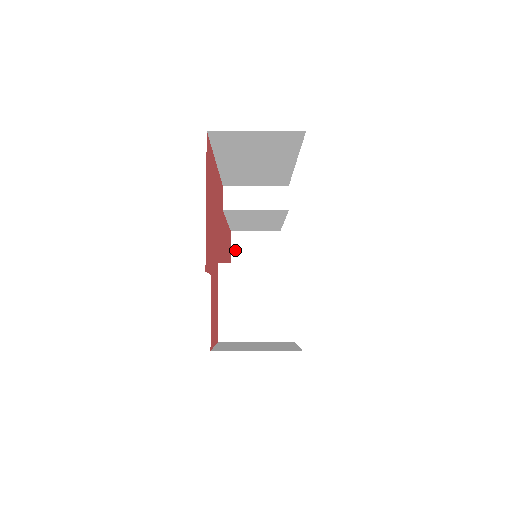
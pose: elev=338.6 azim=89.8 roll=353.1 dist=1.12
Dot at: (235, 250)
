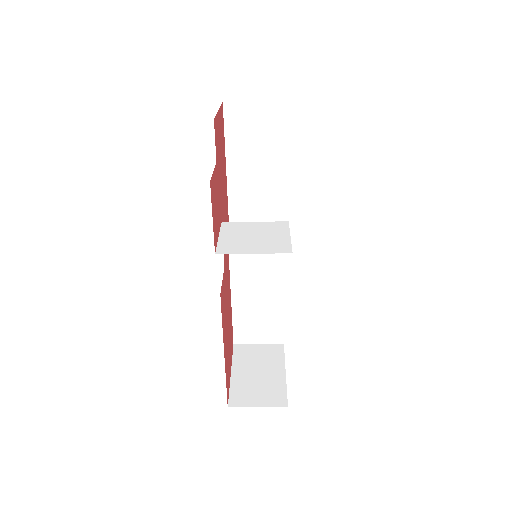
Dot at: (237, 357)
